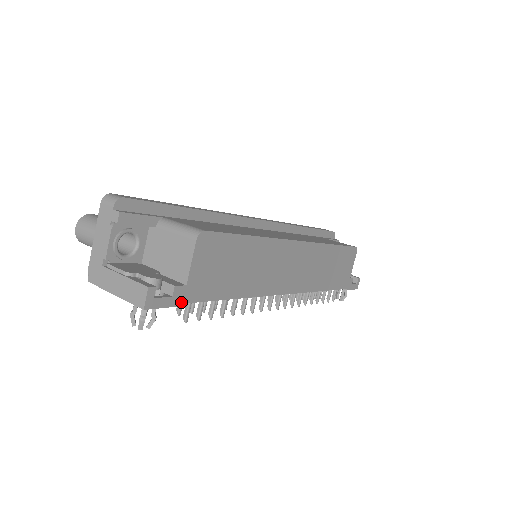
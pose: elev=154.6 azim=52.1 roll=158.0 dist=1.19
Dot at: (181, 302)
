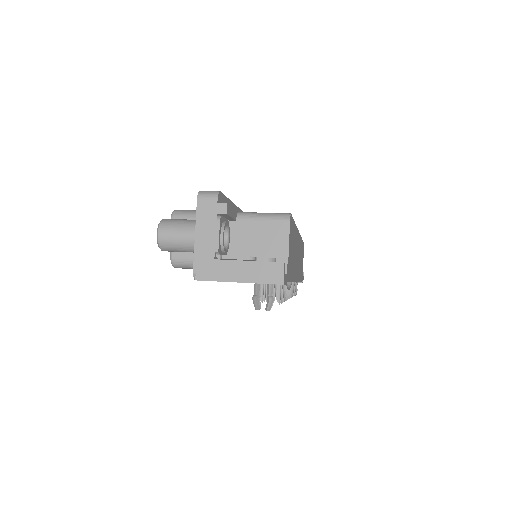
Dot at: (287, 280)
